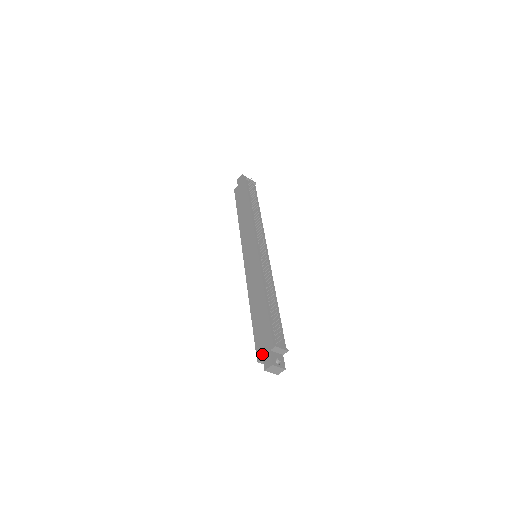
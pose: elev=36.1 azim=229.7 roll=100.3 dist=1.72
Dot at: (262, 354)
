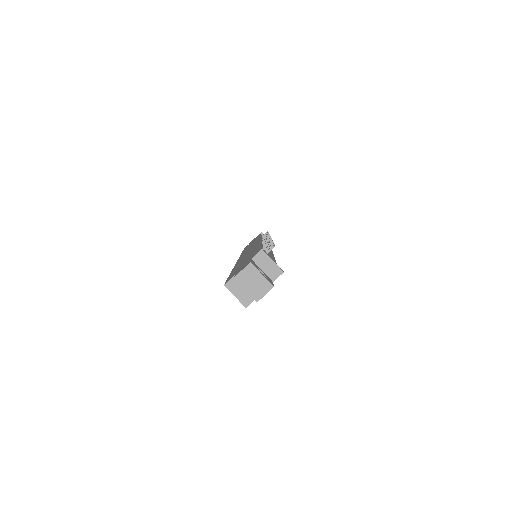
Dot at: (236, 272)
